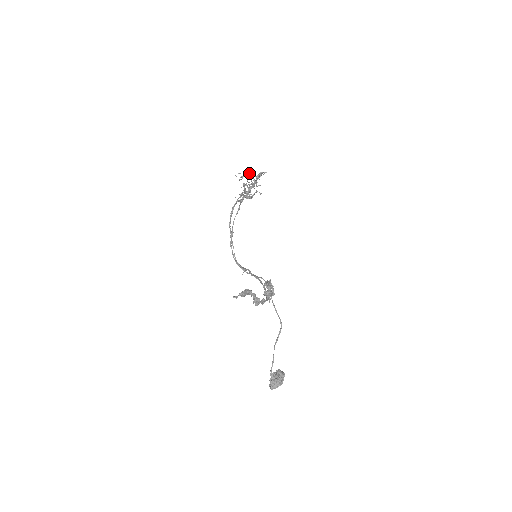
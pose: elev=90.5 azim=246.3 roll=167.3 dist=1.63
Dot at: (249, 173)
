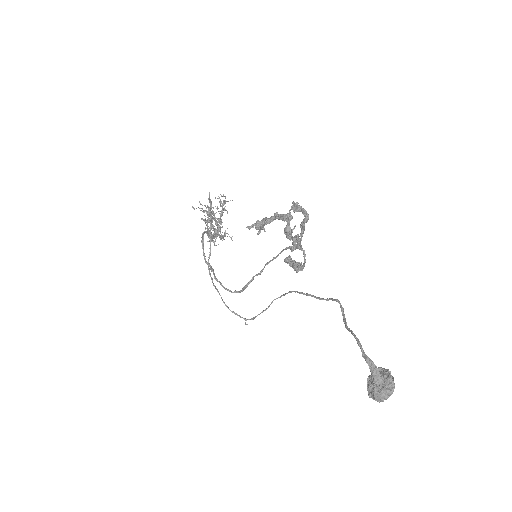
Dot at: occluded
